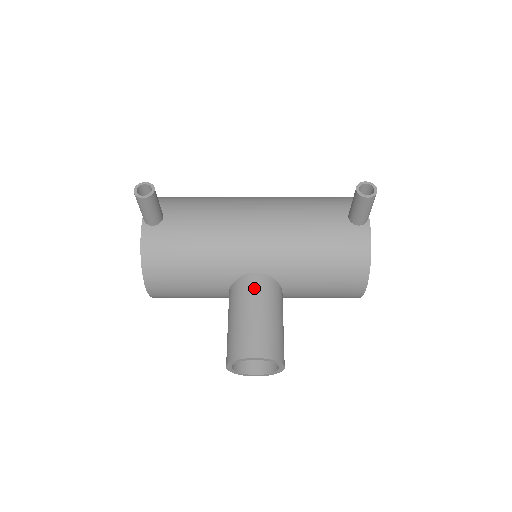
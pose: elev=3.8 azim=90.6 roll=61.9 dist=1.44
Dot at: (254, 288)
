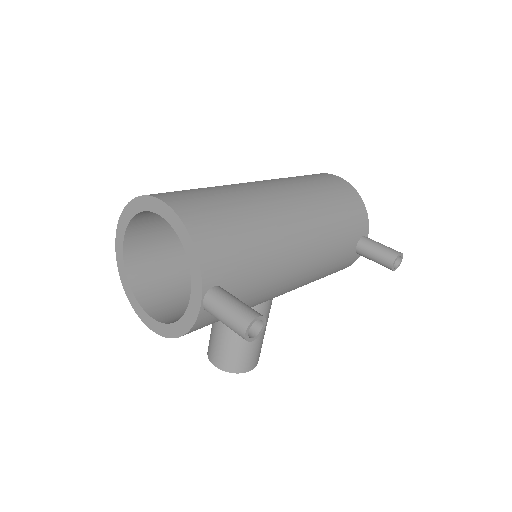
Dot at: (263, 314)
